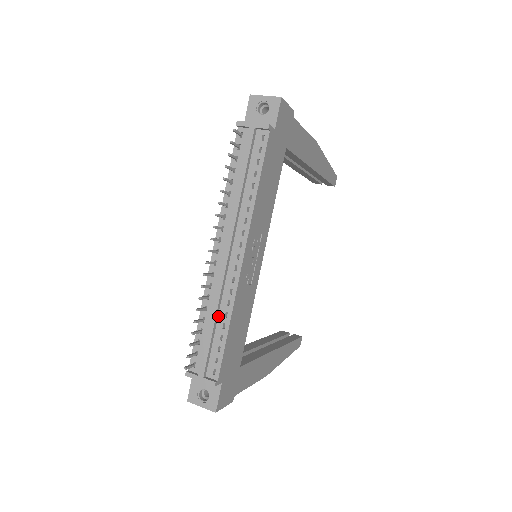
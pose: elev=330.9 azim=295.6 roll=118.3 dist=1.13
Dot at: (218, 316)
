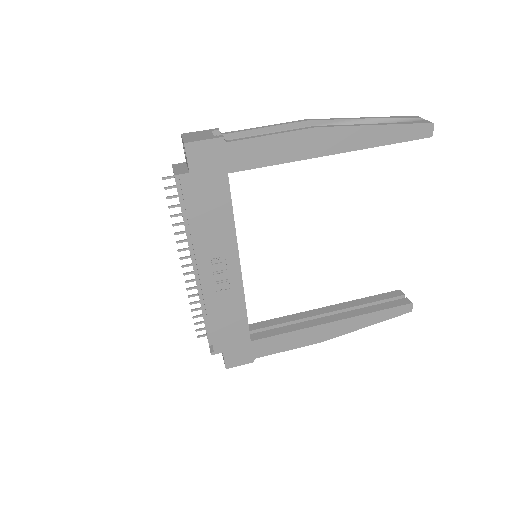
Dot at: (205, 310)
